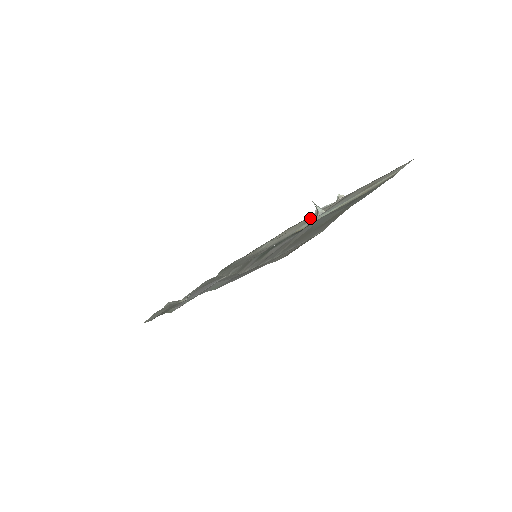
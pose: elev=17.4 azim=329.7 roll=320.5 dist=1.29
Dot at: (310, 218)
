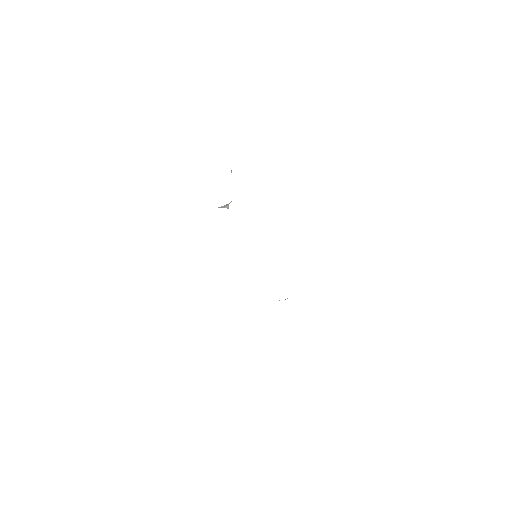
Dot at: occluded
